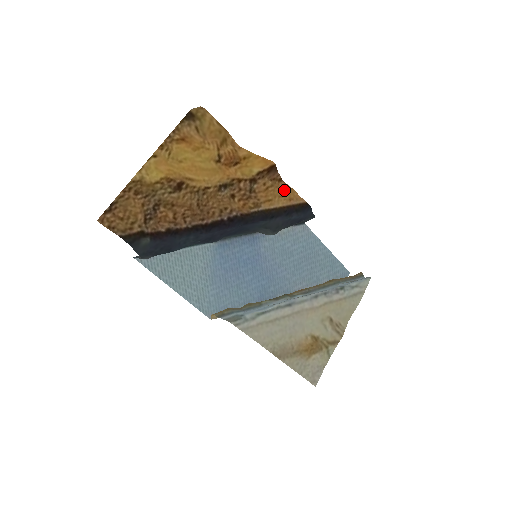
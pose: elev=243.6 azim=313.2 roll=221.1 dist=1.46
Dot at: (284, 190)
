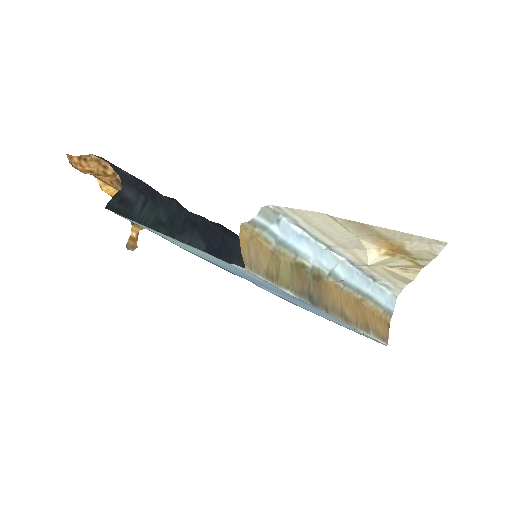
Dot at: occluded
